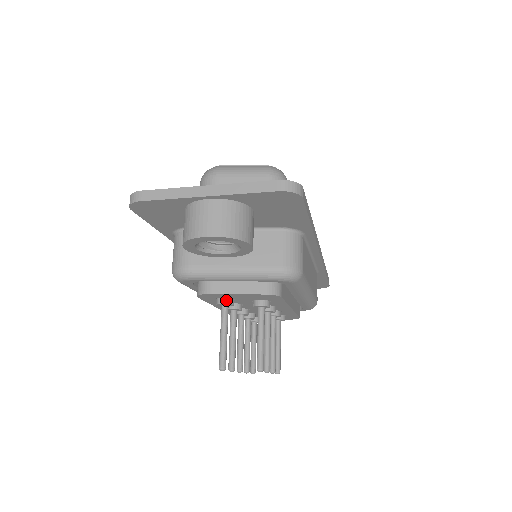
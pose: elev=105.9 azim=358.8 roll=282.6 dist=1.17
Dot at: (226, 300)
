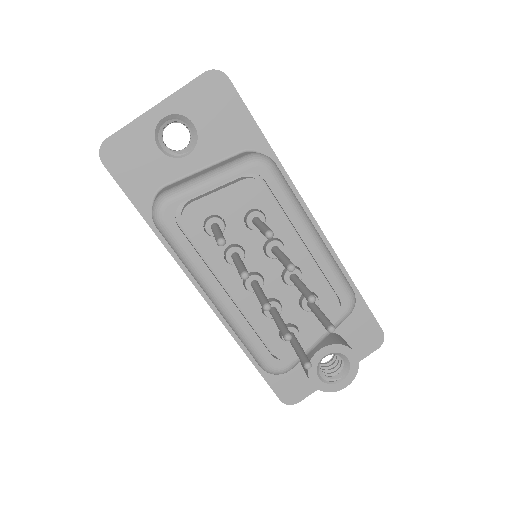
Dot at: (213, 217)
